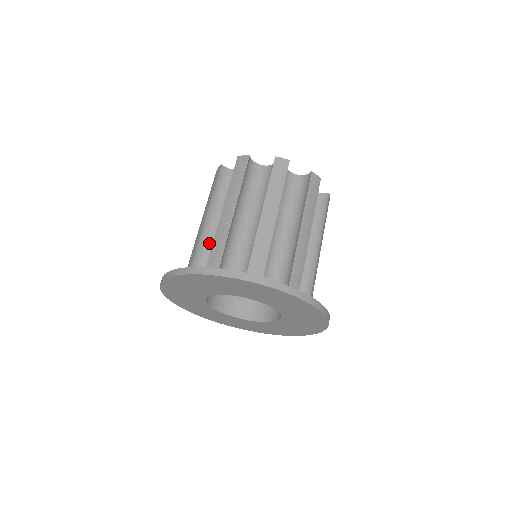
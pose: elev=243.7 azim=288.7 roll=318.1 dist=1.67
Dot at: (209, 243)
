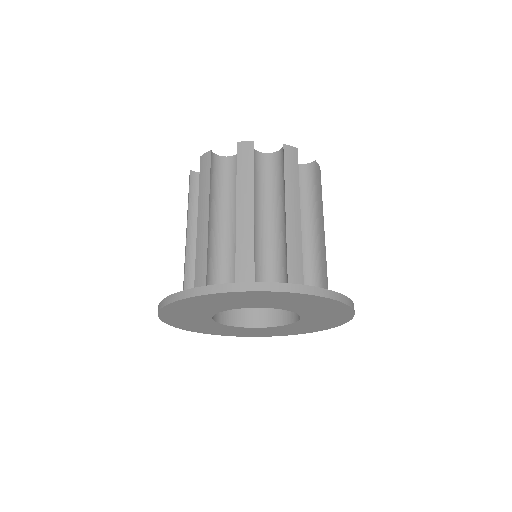
Dot at: occluded
